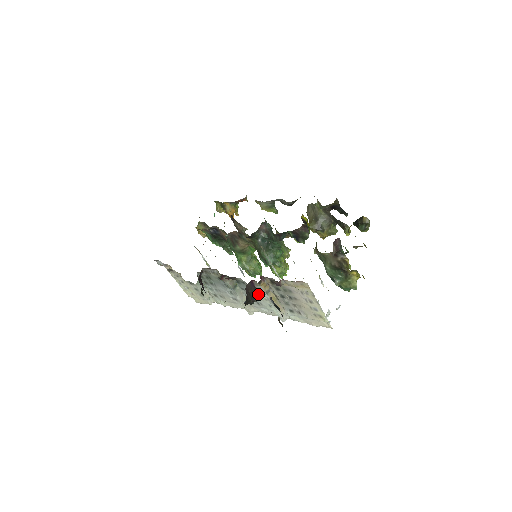
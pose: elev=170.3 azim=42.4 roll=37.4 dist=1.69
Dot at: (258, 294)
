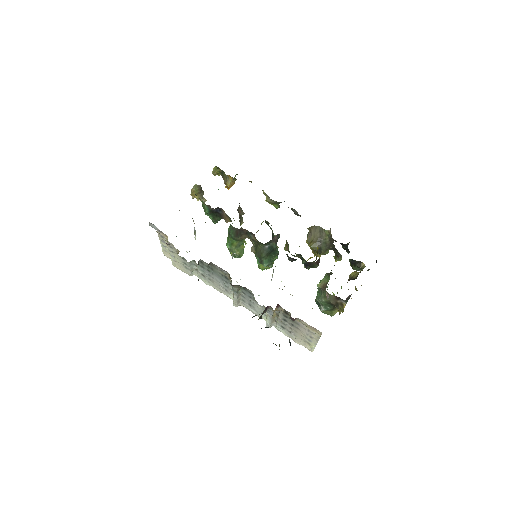
Dot at: (265, 312)
